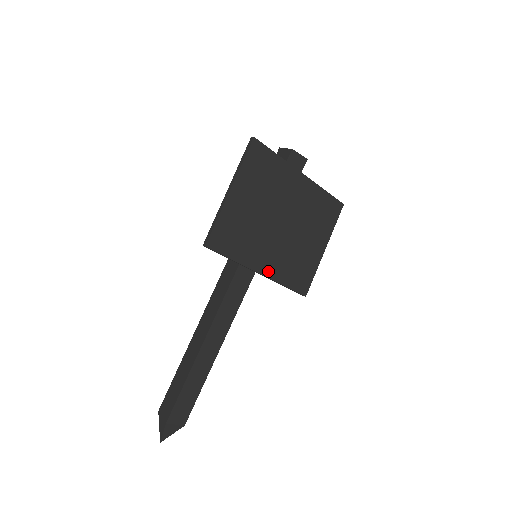
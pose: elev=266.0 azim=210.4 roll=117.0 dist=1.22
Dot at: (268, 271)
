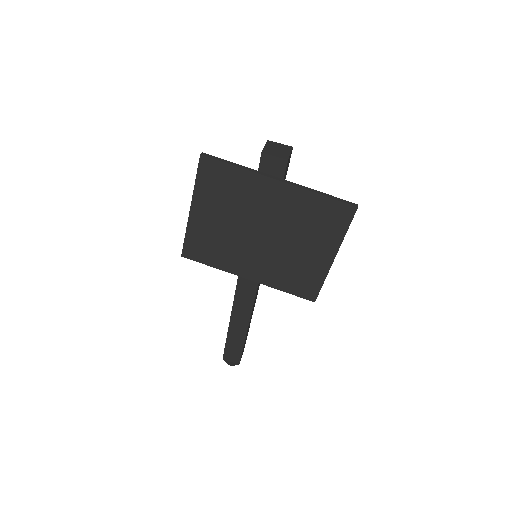
Dot at: (257, 277)
